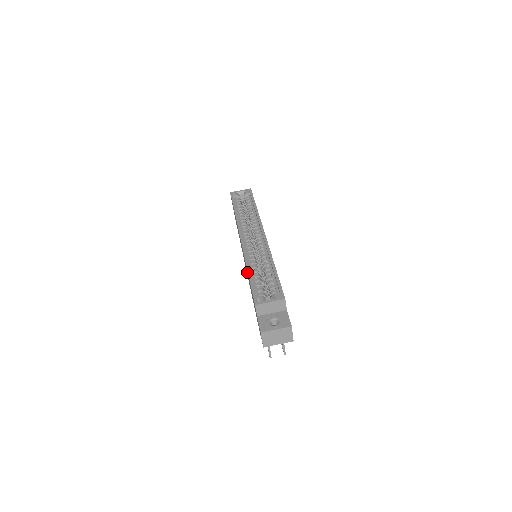
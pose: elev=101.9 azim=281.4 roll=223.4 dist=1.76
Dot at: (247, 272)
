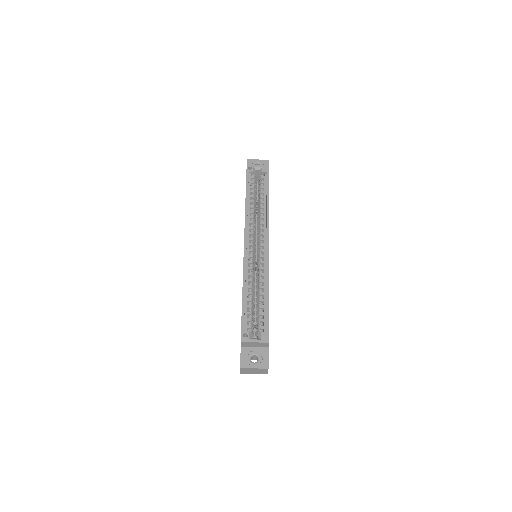
Dot at: occluded
